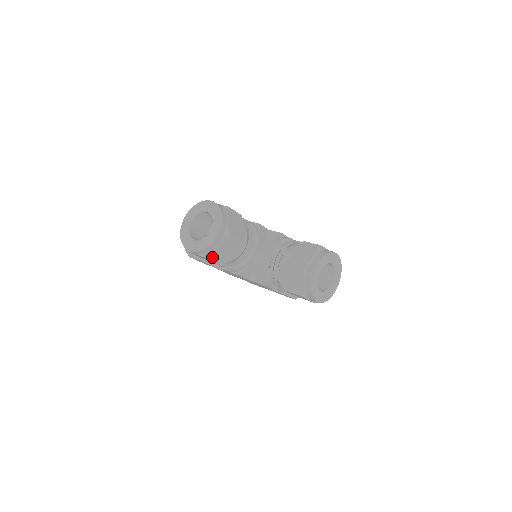
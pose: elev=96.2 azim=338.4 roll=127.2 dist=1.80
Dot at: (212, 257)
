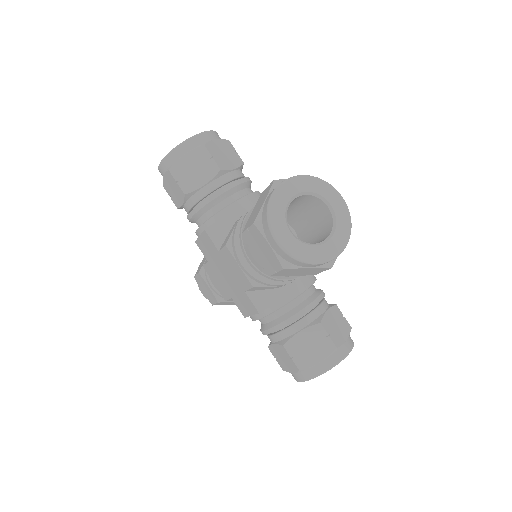
Dot at: (175, 172)
